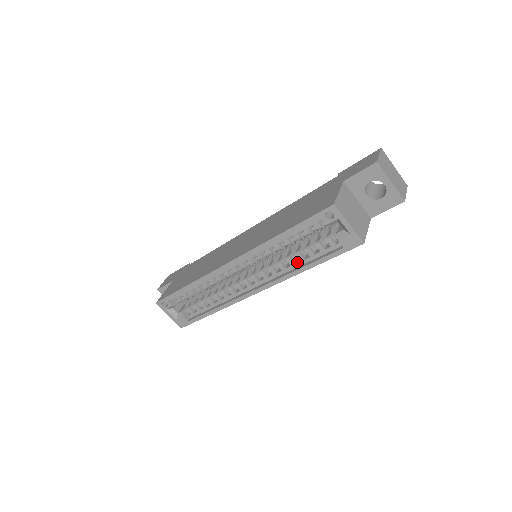
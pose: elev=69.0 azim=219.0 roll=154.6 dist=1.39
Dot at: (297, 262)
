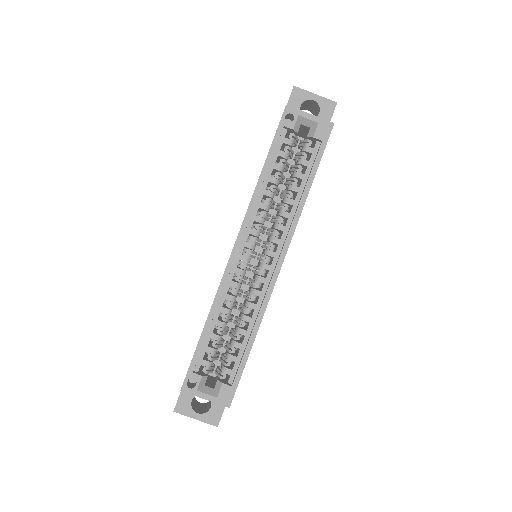
Dot at: (295, 197)
